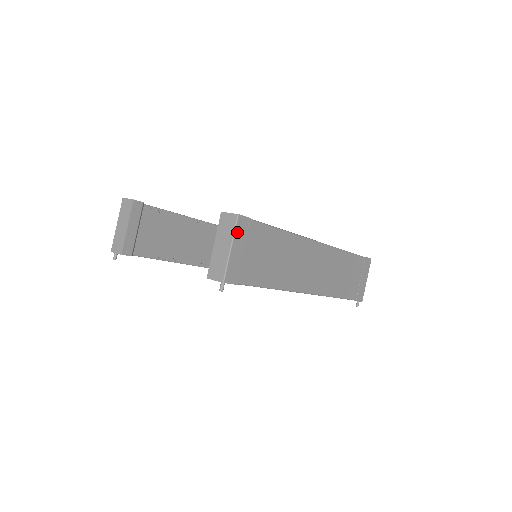
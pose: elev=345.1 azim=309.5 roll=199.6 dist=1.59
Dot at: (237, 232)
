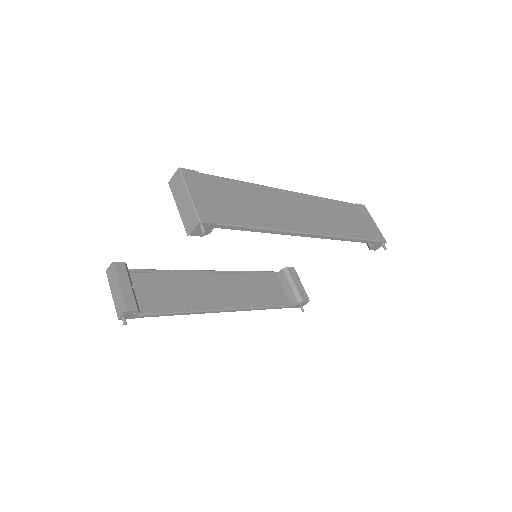
Dot at: (187, 181)
